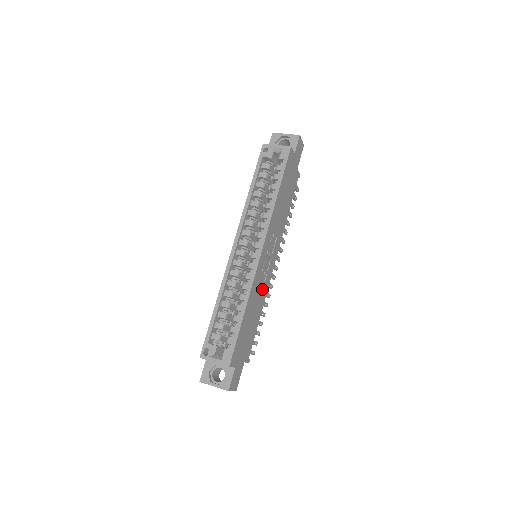
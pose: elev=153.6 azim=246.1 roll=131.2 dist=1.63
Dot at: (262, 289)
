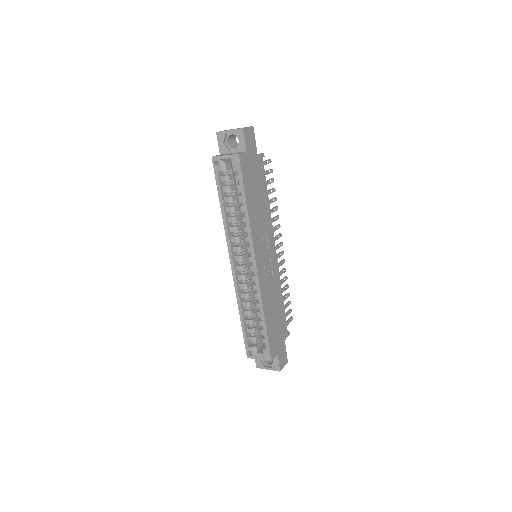
Dot at: (273, 283)
